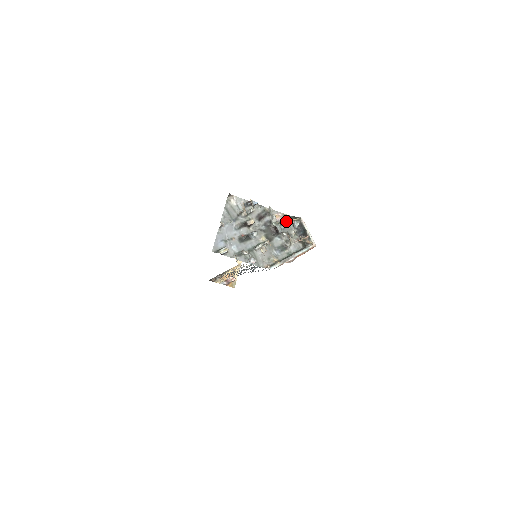
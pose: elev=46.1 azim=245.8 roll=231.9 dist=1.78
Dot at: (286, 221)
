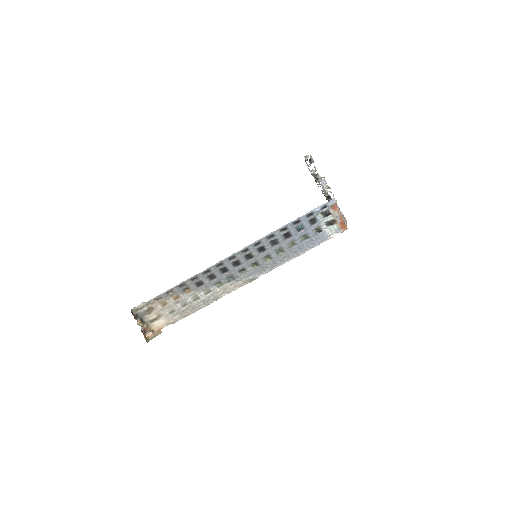
Dot at: occluded
